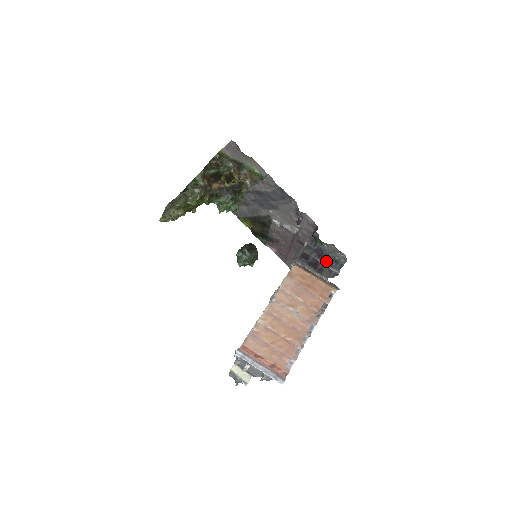
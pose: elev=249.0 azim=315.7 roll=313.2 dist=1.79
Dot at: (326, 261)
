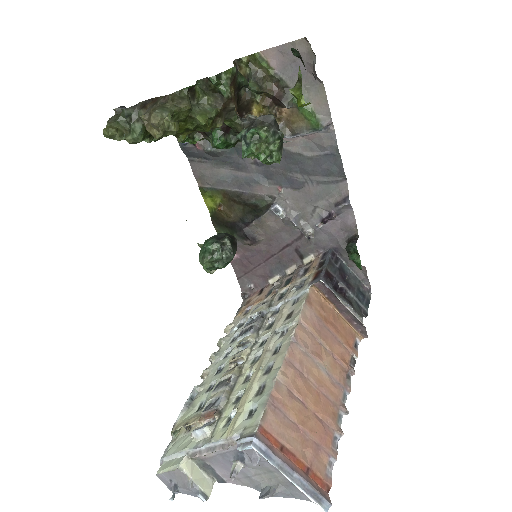
Dot at: (353, 290)
